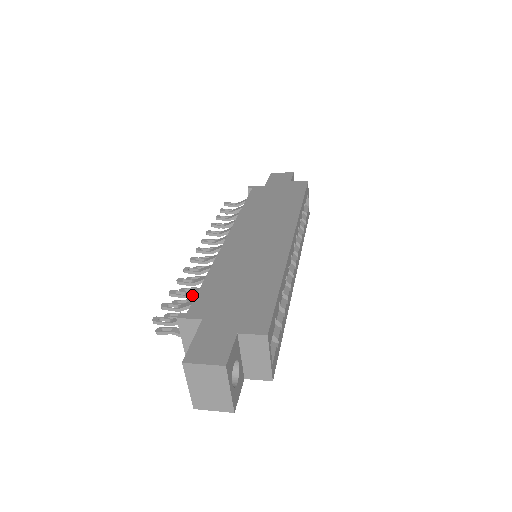
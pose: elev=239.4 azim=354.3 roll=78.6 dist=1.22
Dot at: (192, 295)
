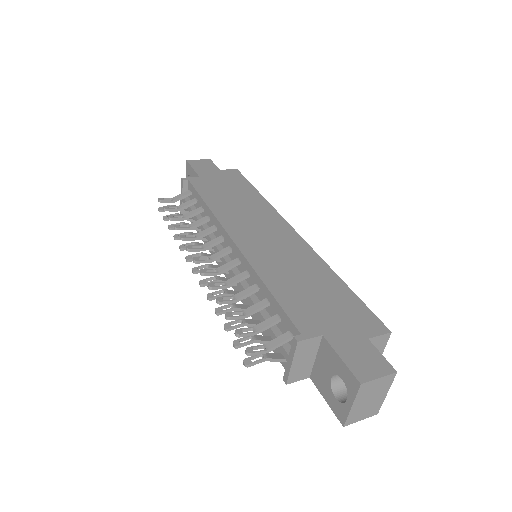
Dot at: (253, 313)
